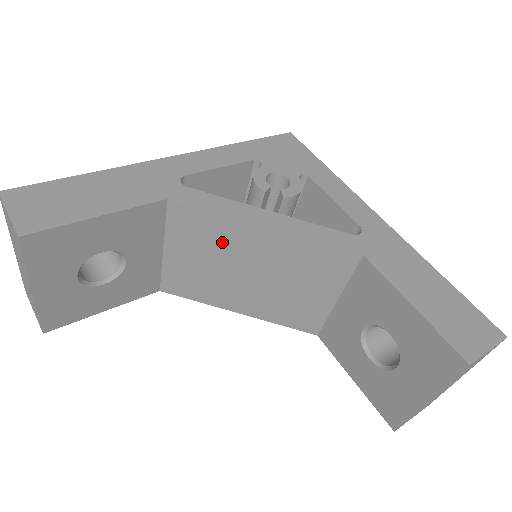
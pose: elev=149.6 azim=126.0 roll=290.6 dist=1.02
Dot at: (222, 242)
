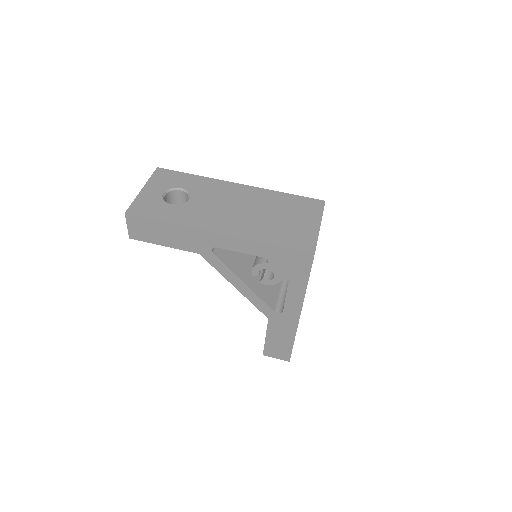
Dot at: occluded
